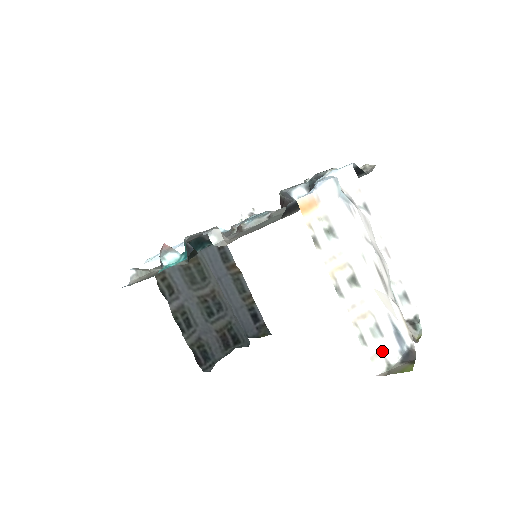
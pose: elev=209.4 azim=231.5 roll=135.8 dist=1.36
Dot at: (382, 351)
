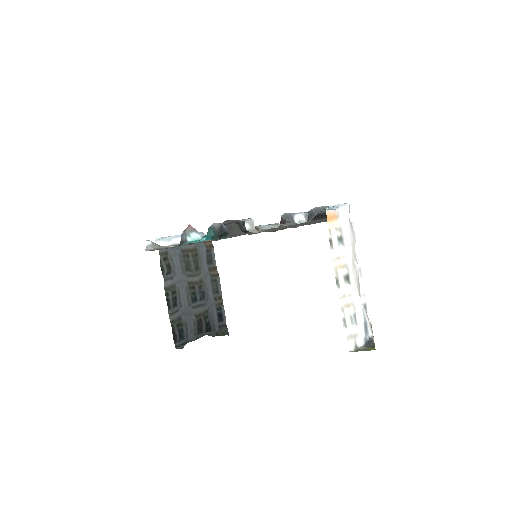
Dot at: (354, 335)
